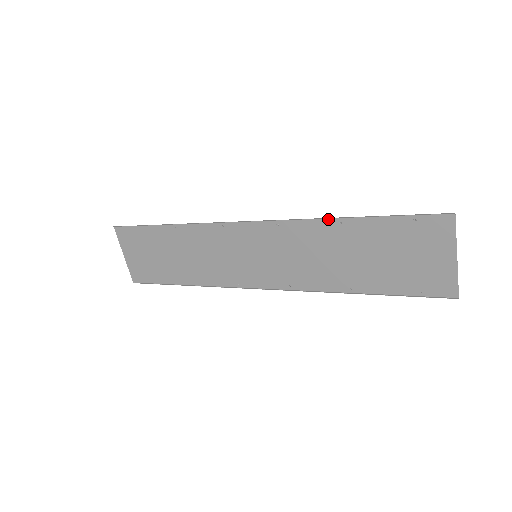
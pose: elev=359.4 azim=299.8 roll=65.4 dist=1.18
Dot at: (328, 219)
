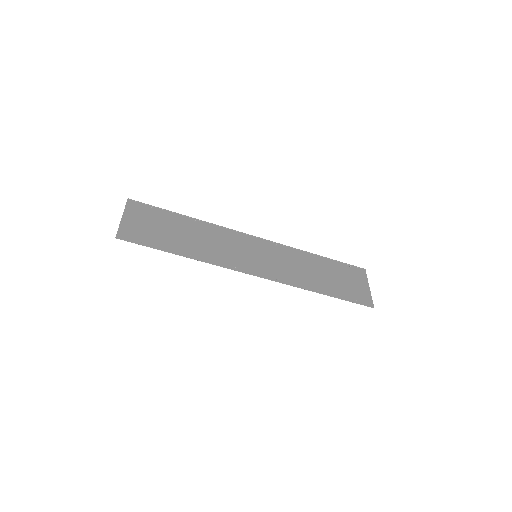
Dot at: (307, 253)
